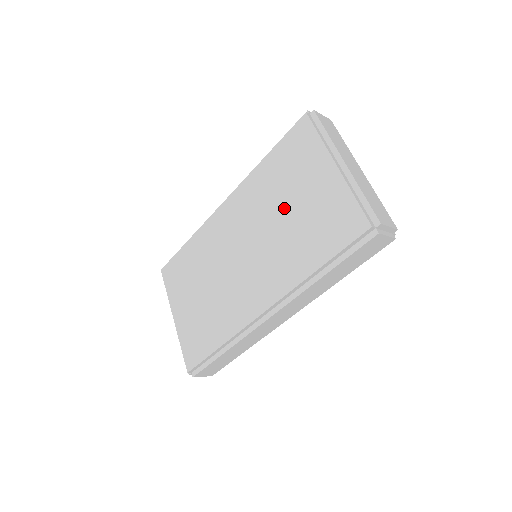
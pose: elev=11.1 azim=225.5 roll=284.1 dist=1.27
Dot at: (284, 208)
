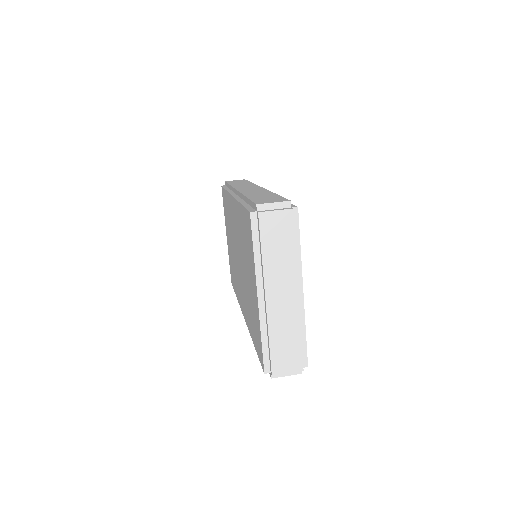
Dot at: (246, 270)
